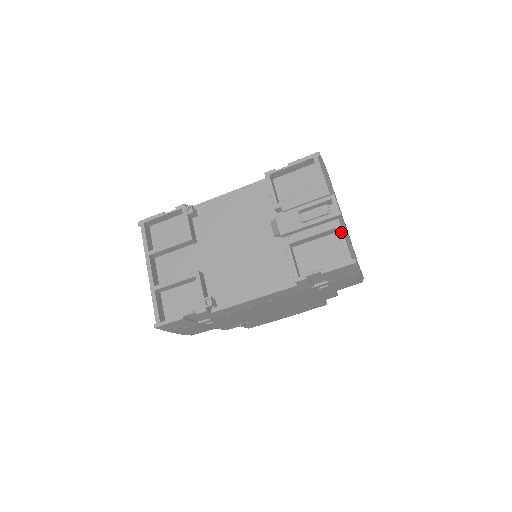
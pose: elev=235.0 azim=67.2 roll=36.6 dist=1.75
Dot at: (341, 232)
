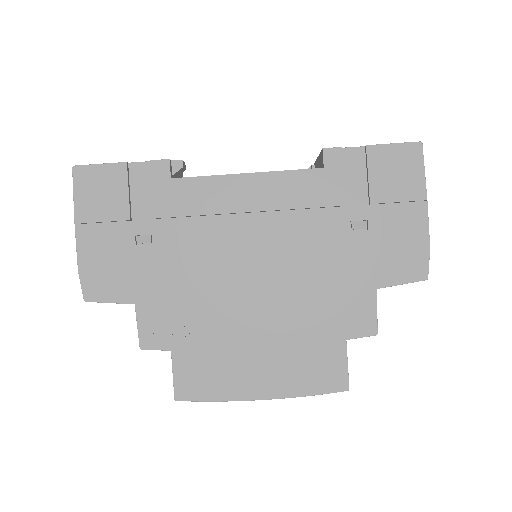
Dot at: occluded
